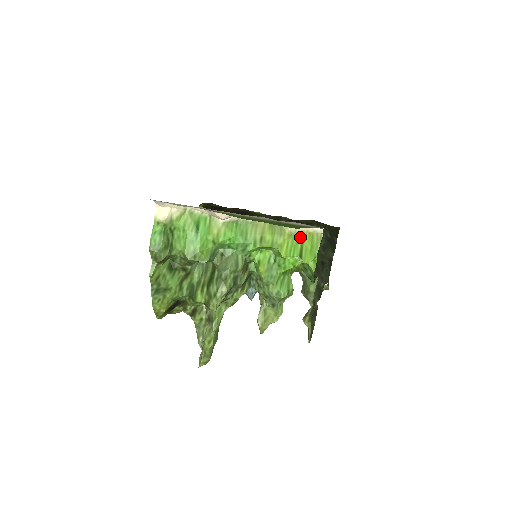
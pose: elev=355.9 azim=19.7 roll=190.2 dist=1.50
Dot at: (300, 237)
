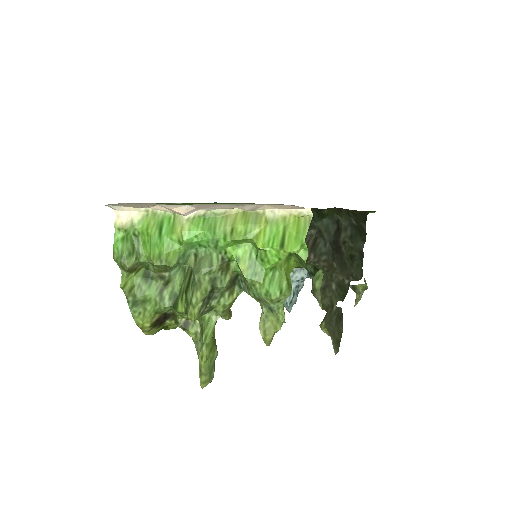
Dot at: (281, 223)
